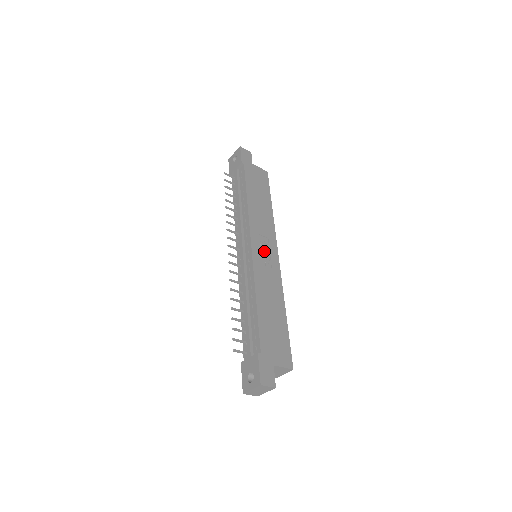
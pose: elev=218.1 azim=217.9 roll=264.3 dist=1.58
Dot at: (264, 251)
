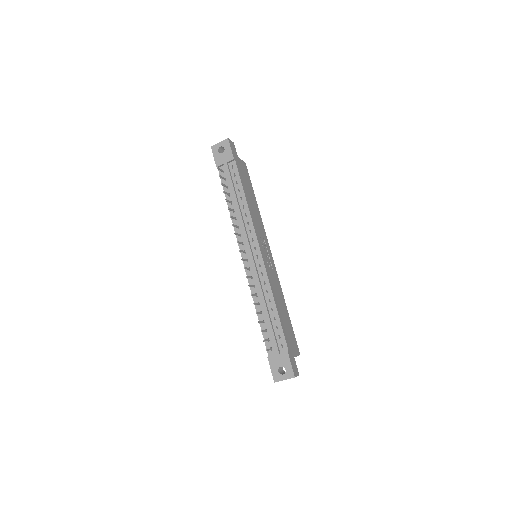
Dot at: (266, 254)
